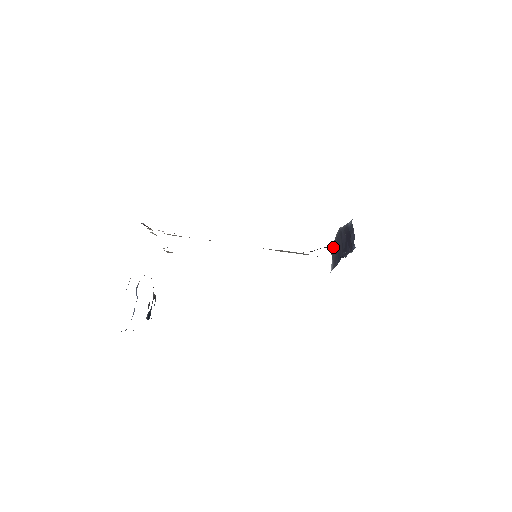
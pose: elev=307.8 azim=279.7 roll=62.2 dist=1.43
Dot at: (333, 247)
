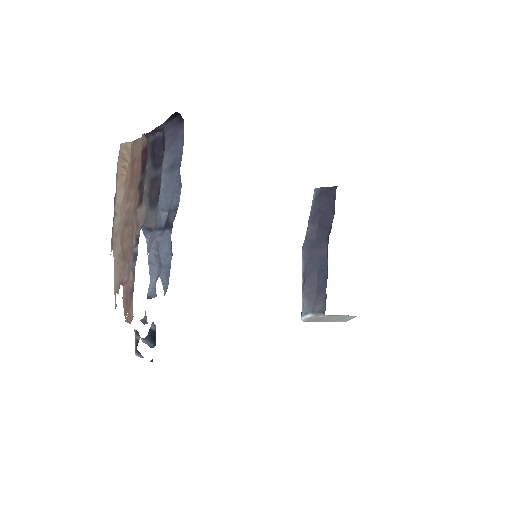
Dot at: (306, 292)
